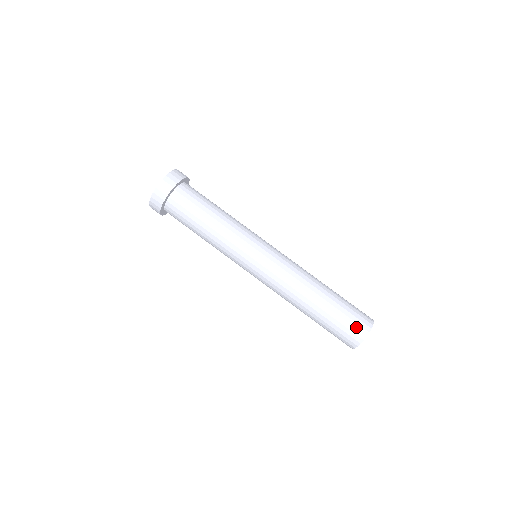
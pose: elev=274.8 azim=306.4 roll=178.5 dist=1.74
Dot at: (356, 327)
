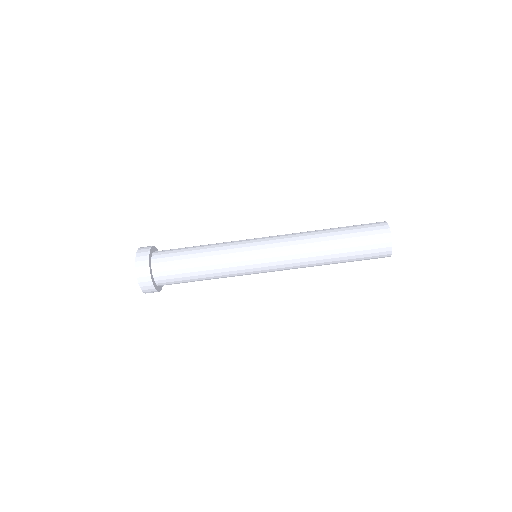
Dot at: (378, 252)
